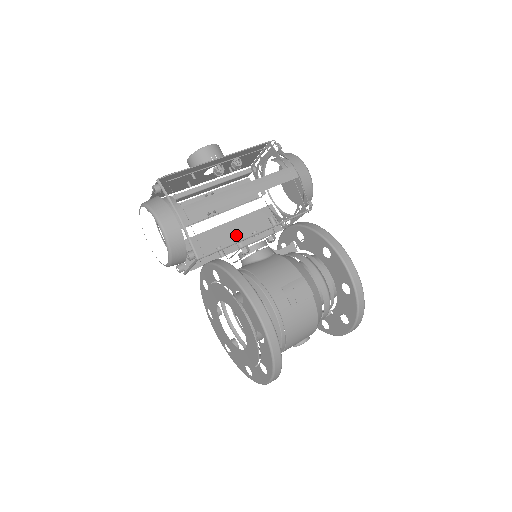
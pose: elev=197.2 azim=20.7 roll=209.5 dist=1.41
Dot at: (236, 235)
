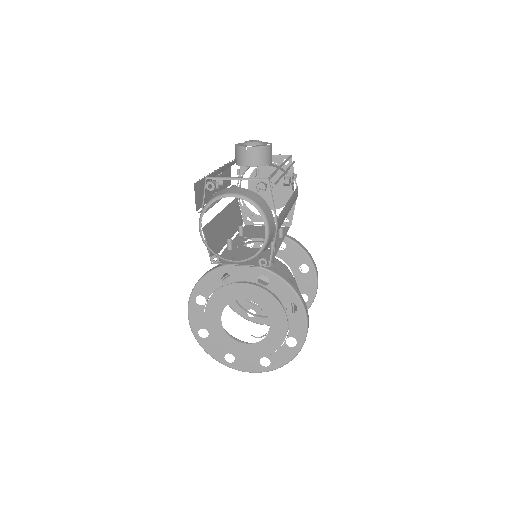
Dot at: (228, 224)
